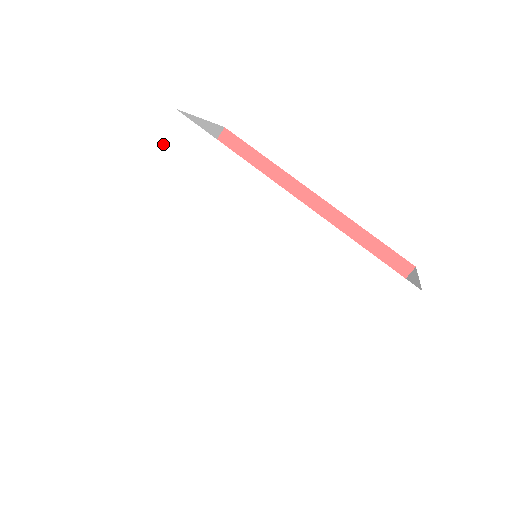
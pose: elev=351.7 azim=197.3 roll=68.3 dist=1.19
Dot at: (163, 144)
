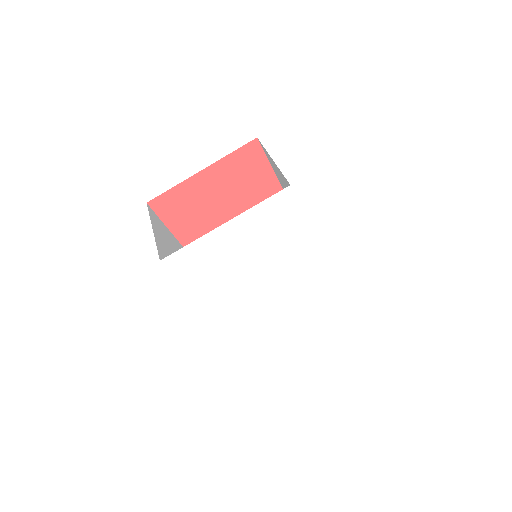
Dot at: (267, 204)
